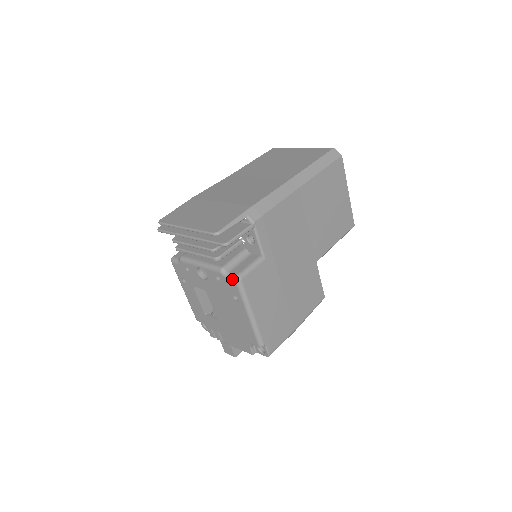
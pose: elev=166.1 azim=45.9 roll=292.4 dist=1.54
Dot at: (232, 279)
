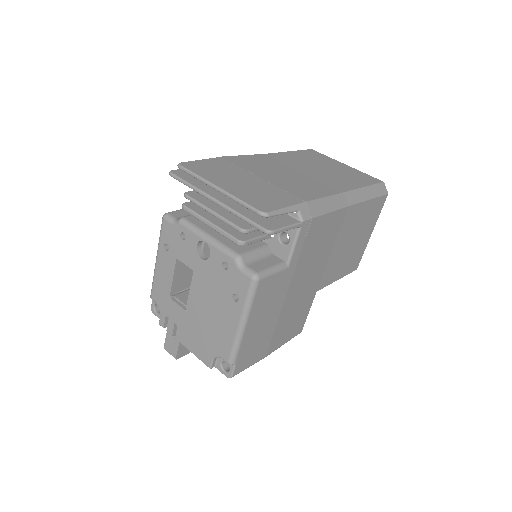
Dot at: (248, 274)
